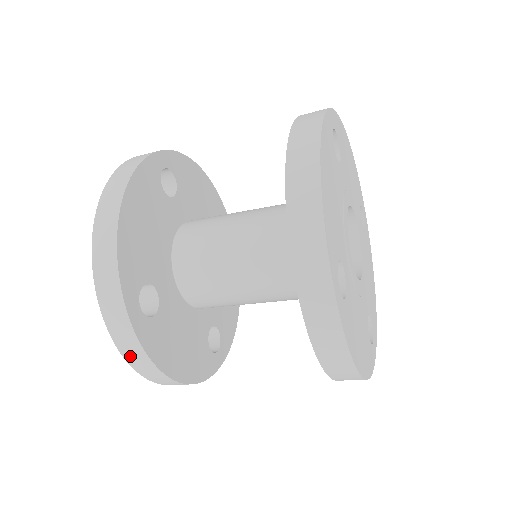
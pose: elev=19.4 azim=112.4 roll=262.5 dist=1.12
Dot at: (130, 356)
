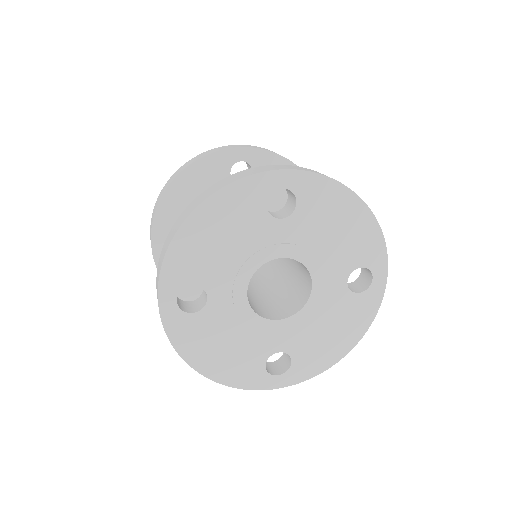
Dot at: occluded
